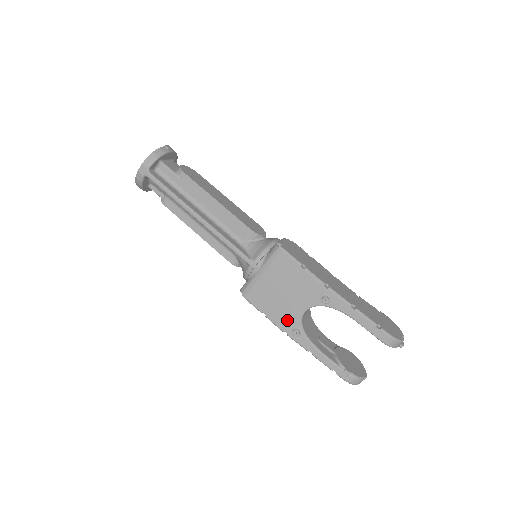
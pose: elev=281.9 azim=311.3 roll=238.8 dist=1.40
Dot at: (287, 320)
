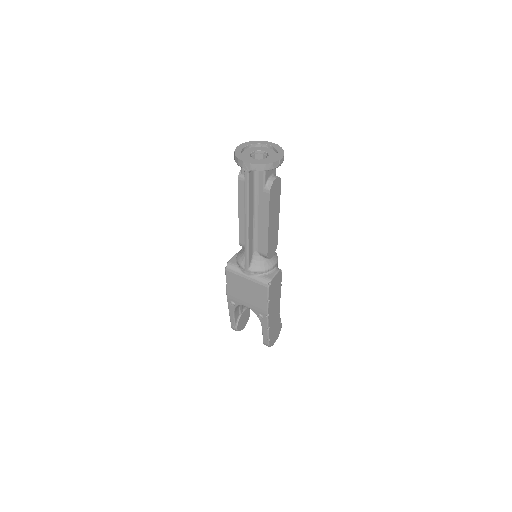
Dot at: (234, 298)
